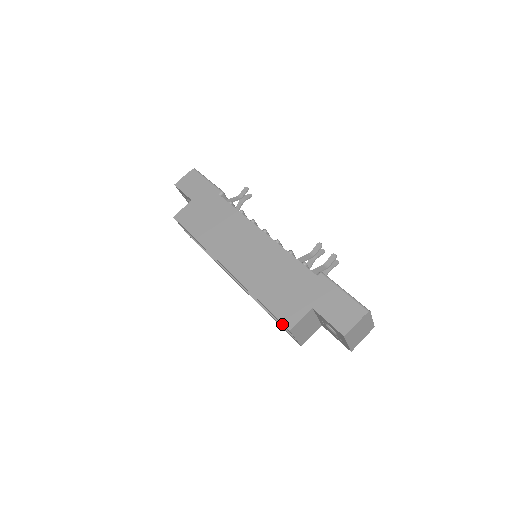
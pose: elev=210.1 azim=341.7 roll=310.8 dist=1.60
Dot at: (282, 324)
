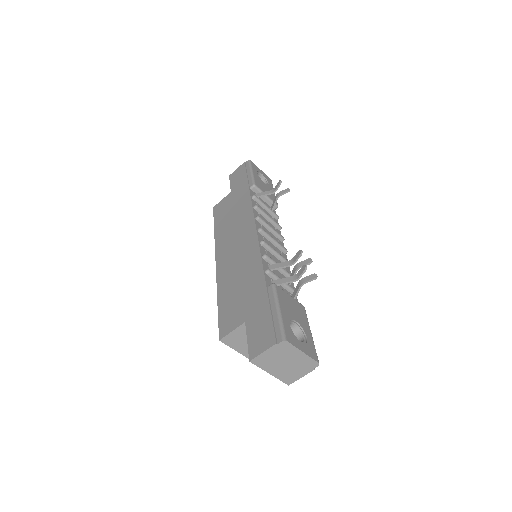
Dot at: occluded
